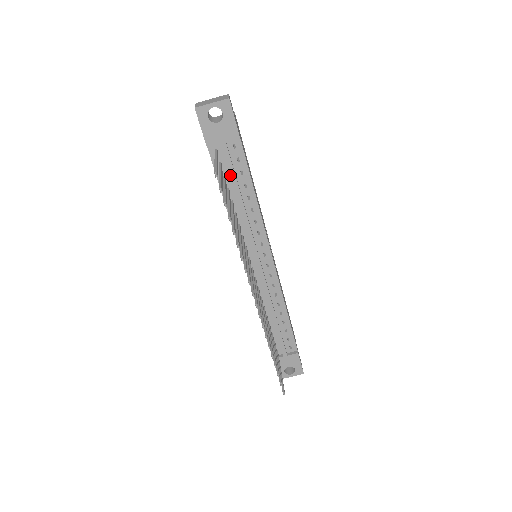
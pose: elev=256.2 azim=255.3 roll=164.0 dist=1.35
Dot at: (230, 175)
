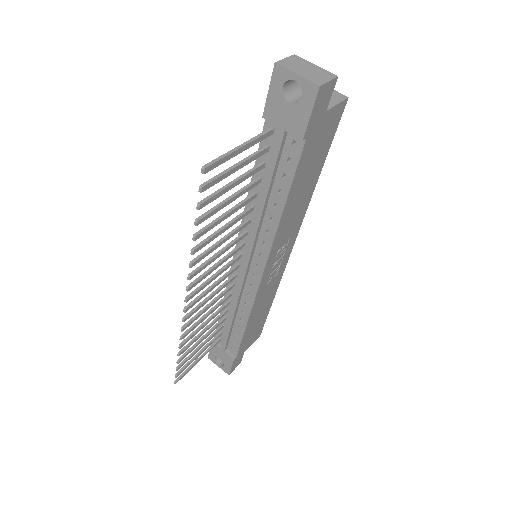
Dot at: (271, 167)
